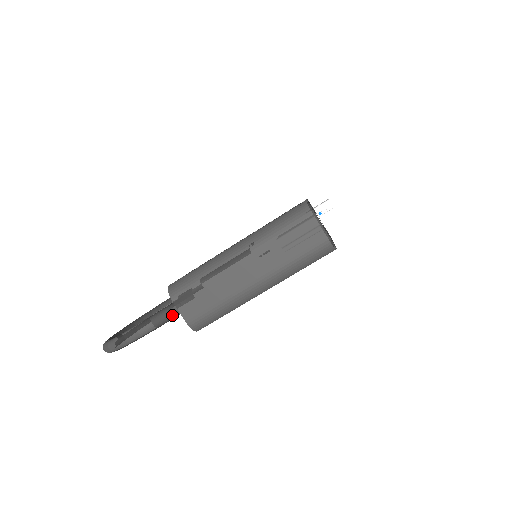
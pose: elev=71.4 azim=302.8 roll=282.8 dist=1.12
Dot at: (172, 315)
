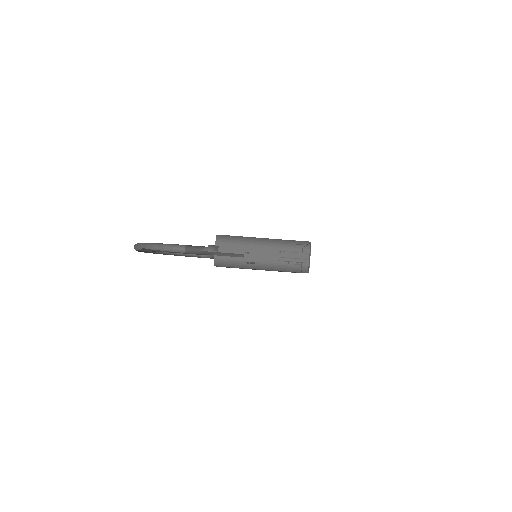
Dot at: (199, 252)
